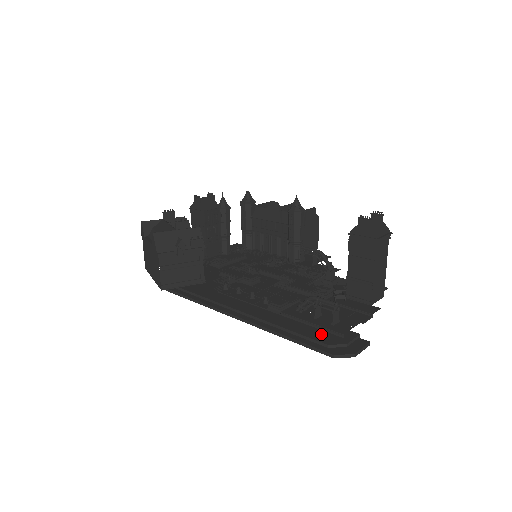
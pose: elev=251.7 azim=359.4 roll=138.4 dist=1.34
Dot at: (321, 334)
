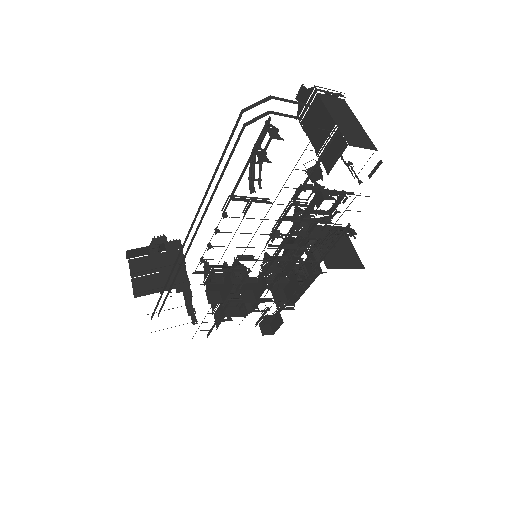
Dot at: occluded
